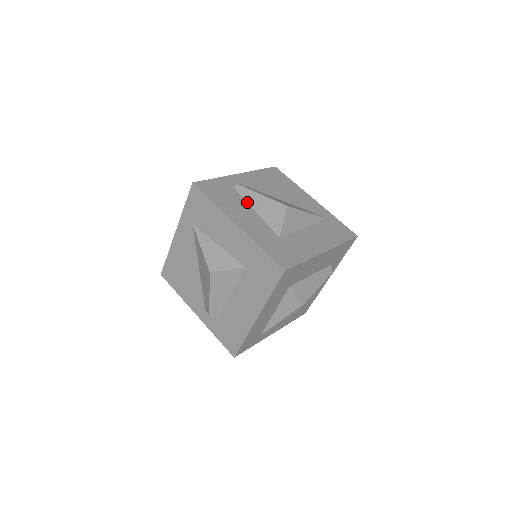
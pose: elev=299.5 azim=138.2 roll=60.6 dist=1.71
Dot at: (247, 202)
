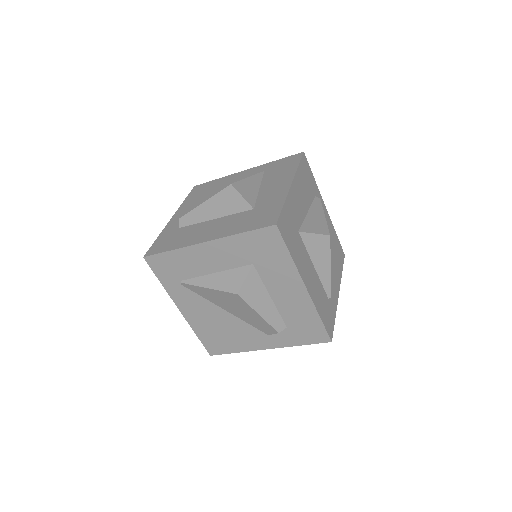
Dot at: (311, 206)
